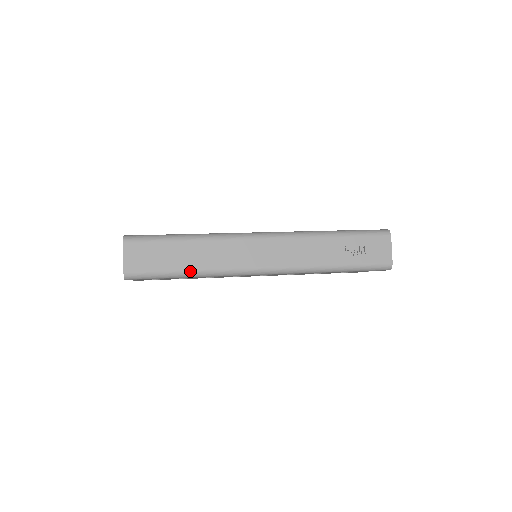
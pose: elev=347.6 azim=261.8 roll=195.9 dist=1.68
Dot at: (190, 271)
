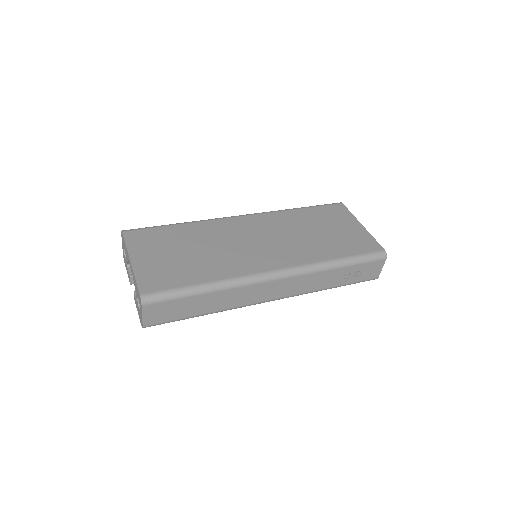
Dot at: (207, 314)
